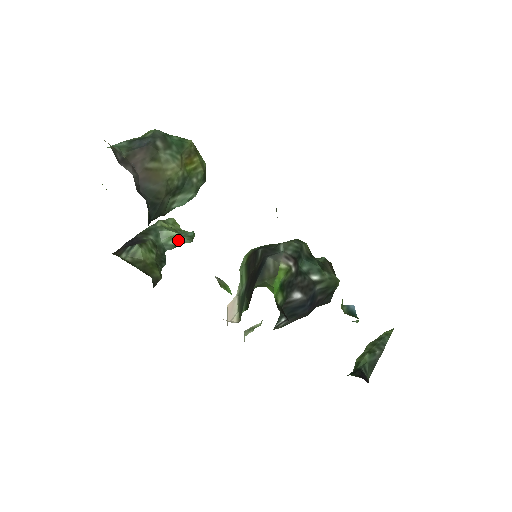
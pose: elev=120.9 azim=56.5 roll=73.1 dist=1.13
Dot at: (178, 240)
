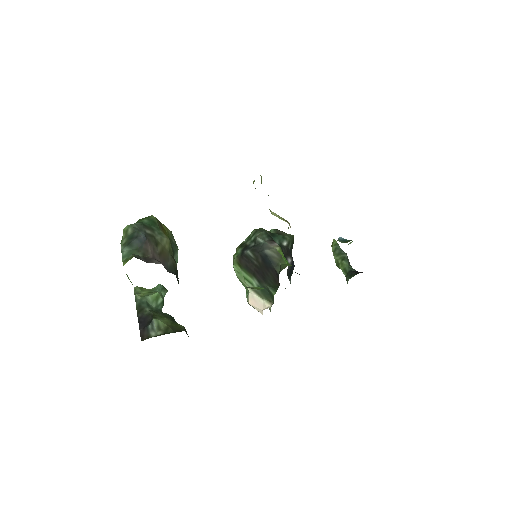
Dot at: (161, 297)
